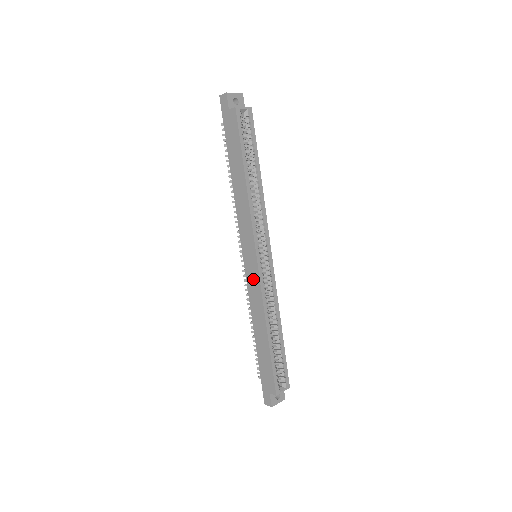
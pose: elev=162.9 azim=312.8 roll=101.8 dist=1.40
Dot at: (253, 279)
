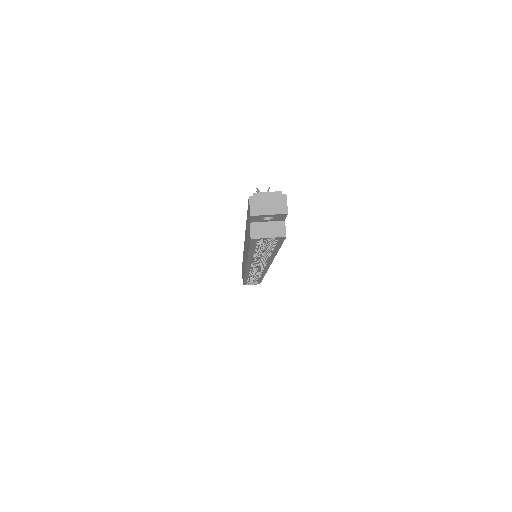
Dot at: (244, 263)
